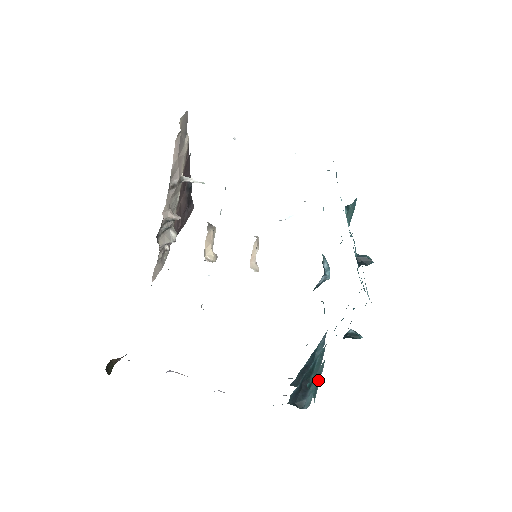
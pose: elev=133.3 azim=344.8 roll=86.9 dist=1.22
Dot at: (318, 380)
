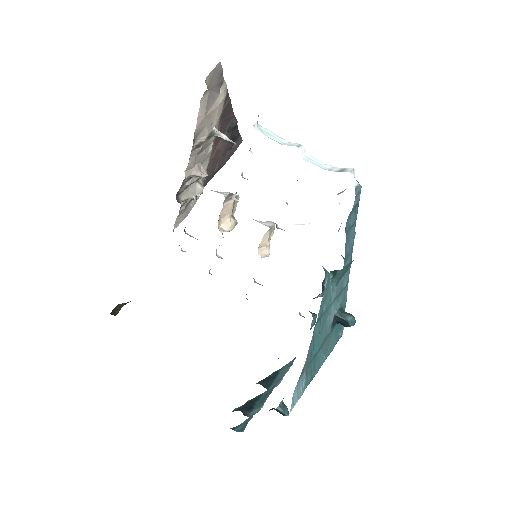
Dot at: (246, 423)
